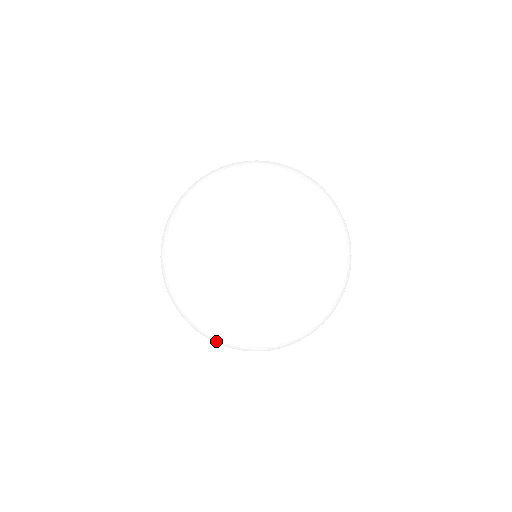
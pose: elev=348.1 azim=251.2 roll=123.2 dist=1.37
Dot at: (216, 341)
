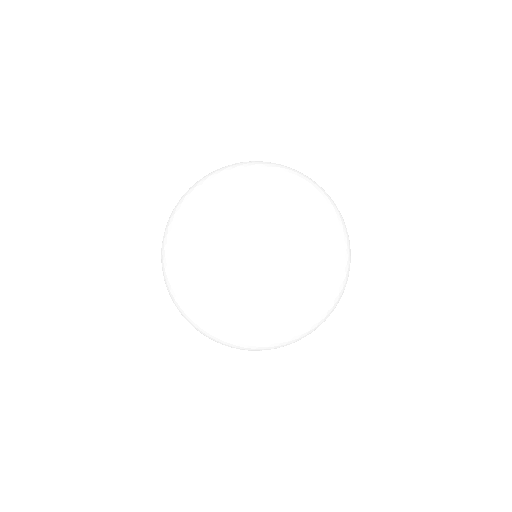
Dot at: (238, 346)
